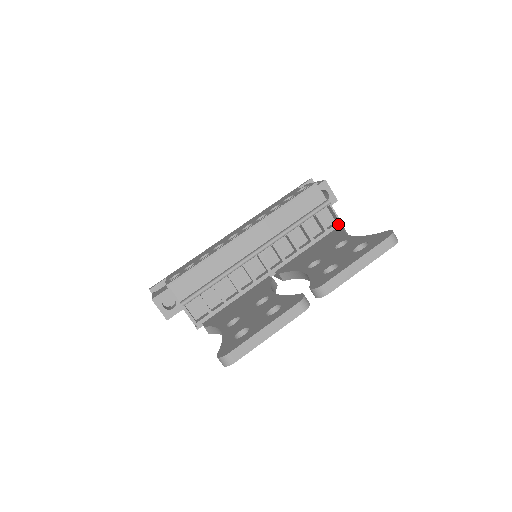
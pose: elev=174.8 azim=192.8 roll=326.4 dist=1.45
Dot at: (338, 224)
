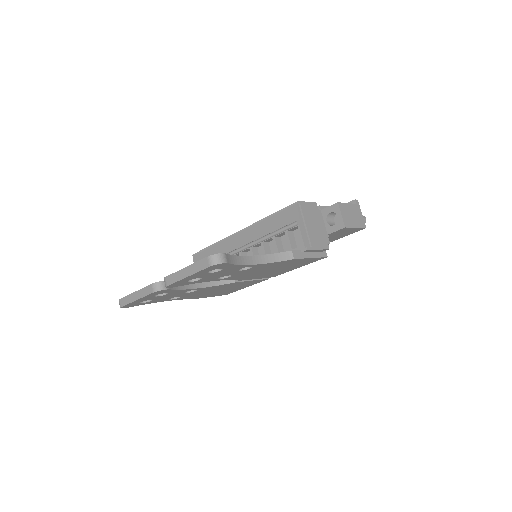
Dot at: (301, 247)
